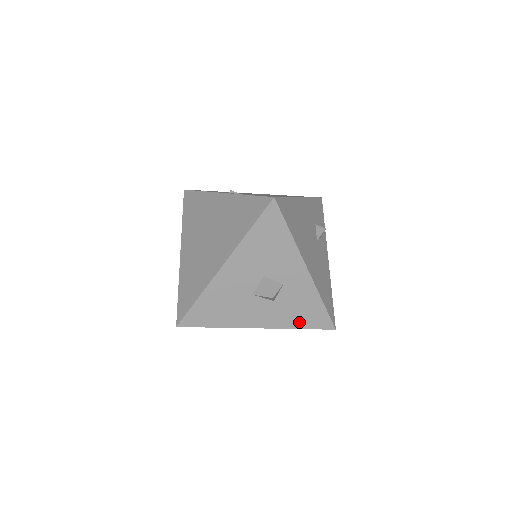
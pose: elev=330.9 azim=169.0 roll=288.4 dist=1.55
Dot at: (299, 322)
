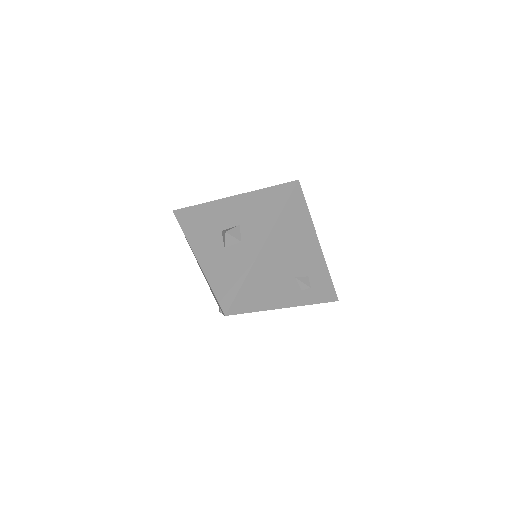
Dot at: (217, 281)
